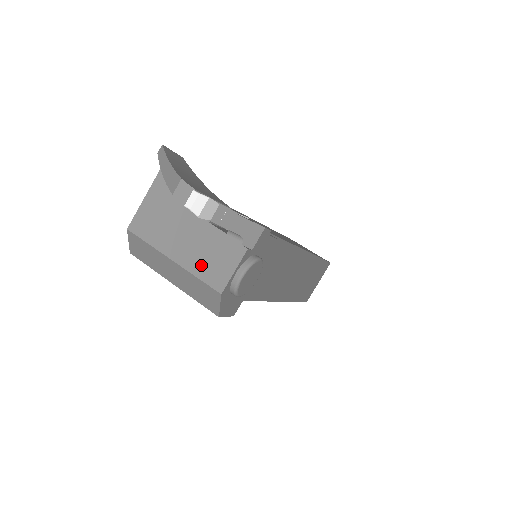
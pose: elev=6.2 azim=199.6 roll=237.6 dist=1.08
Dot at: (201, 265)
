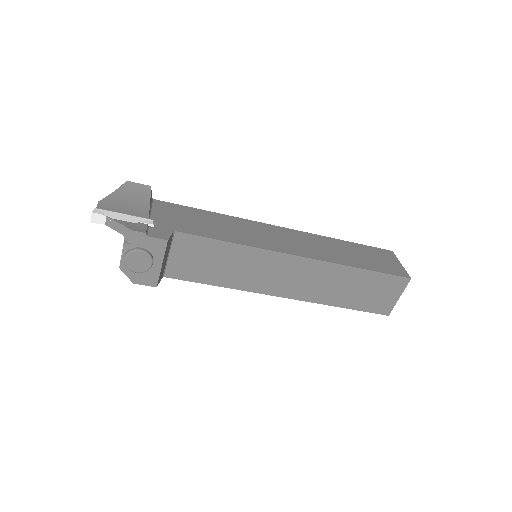
Dot at: occluded
